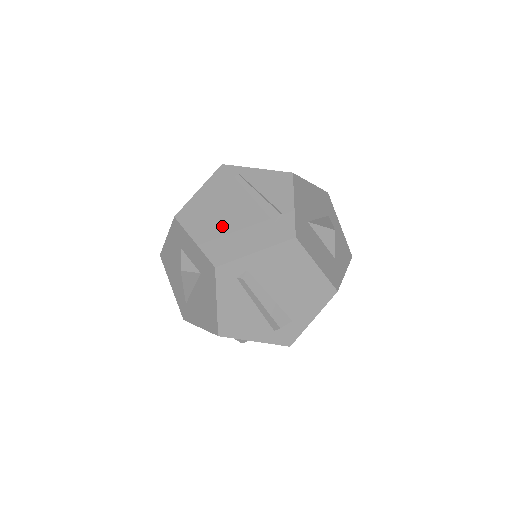
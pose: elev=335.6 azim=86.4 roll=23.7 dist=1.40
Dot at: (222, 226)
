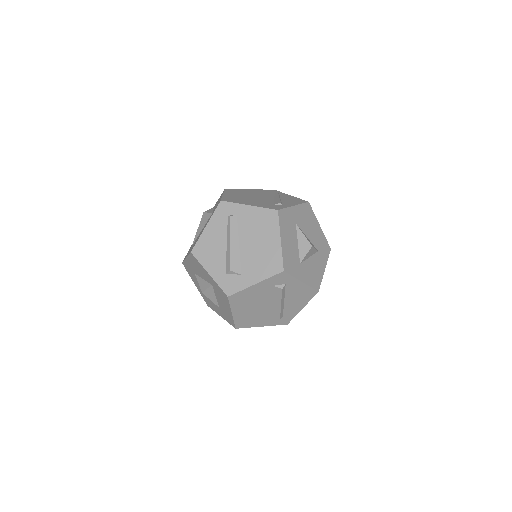
Dot at: (244, 197)
